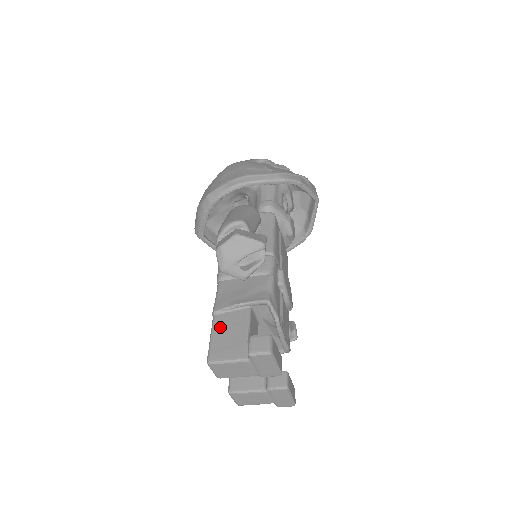
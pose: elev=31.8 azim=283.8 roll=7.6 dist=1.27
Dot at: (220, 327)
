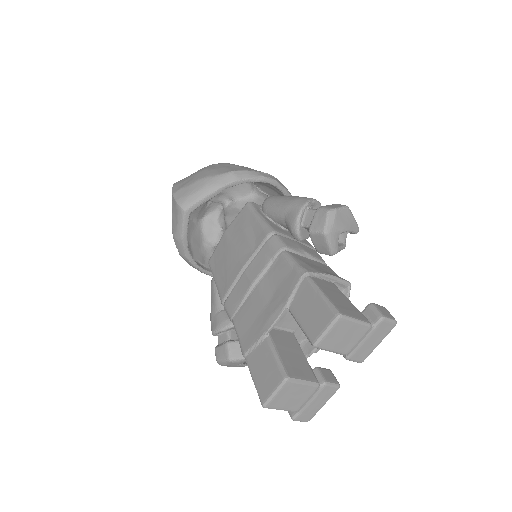
Dot at: (325, 288)
